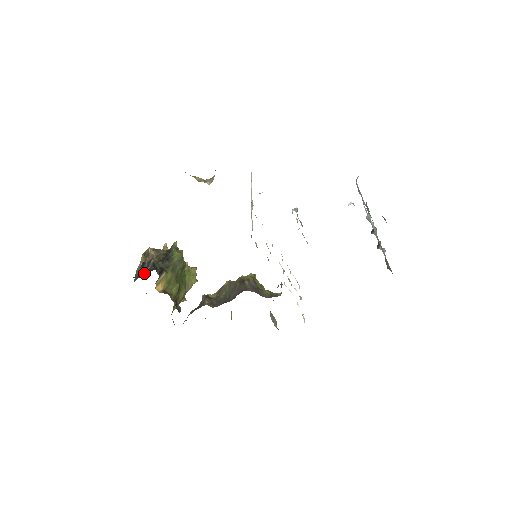
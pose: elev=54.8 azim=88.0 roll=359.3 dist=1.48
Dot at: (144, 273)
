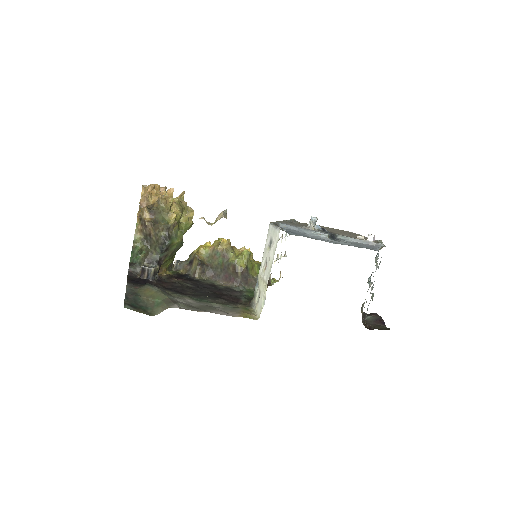
Dot at: occluded
